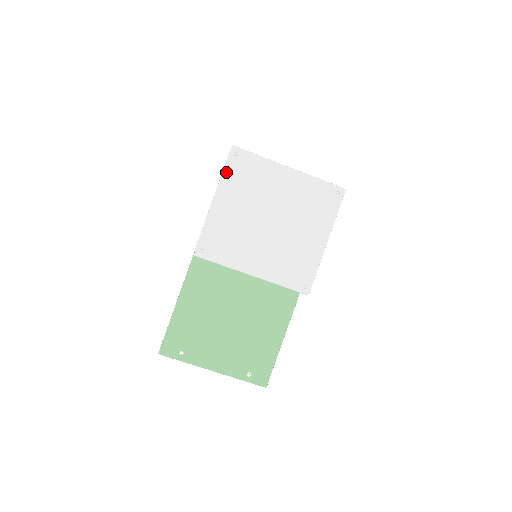
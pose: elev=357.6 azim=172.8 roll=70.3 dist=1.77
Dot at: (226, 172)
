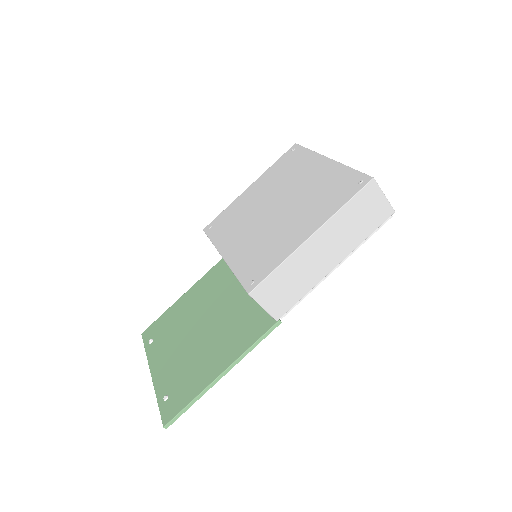
Dot at: (275, 164)
